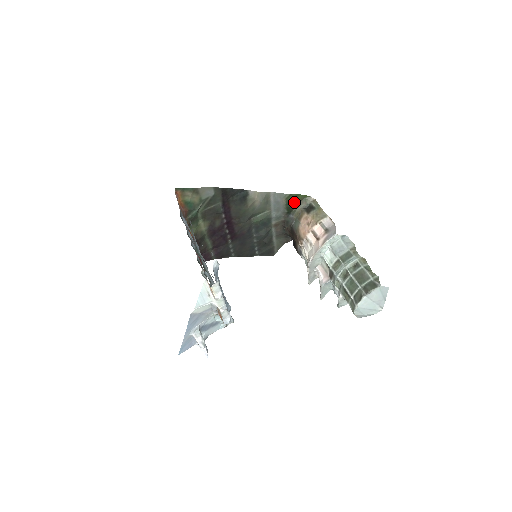
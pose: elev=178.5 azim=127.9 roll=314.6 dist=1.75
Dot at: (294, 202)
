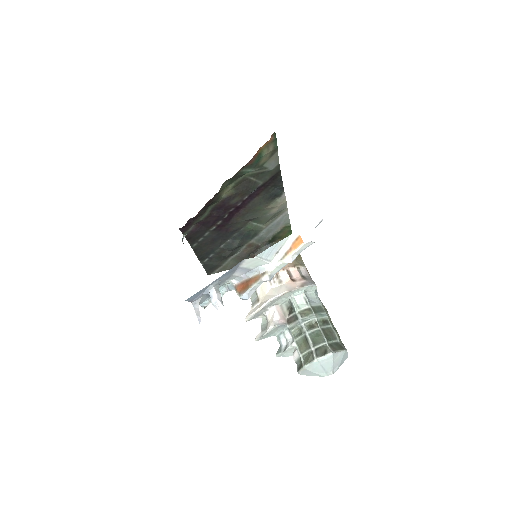
Dot at: (282, 235)
